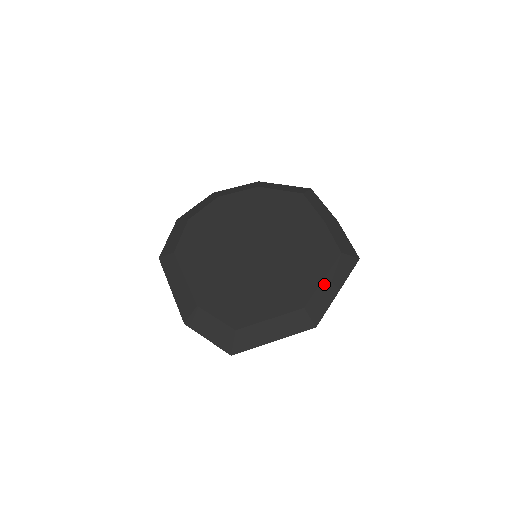
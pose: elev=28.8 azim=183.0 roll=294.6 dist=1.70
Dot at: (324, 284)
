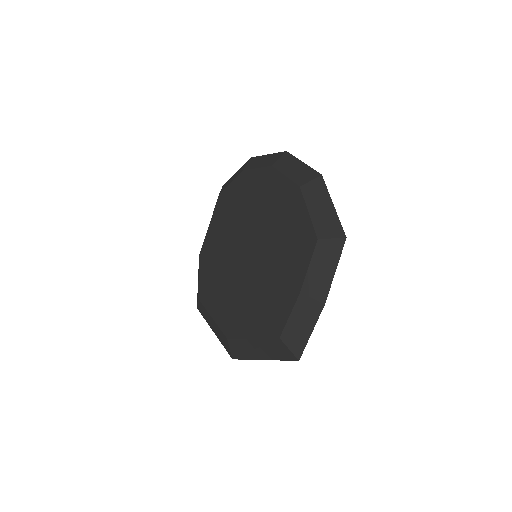
Dot at: (251, 342)
